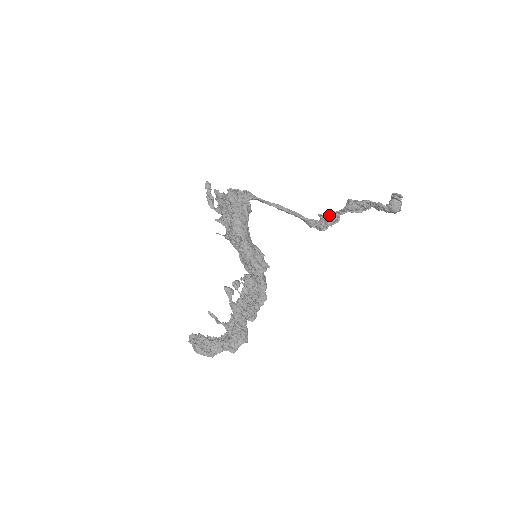
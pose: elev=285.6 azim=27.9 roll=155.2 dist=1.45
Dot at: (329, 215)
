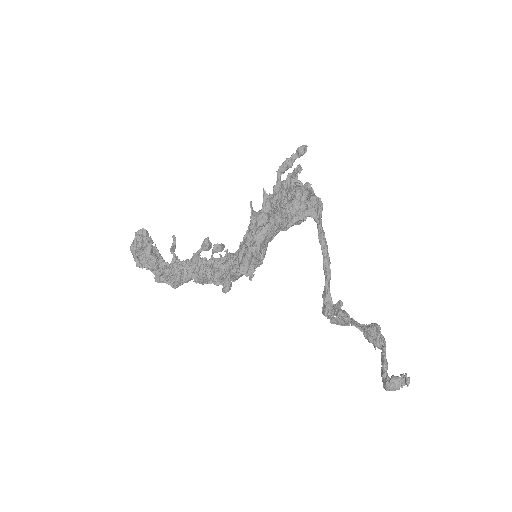
Dot at: (342, 318)
